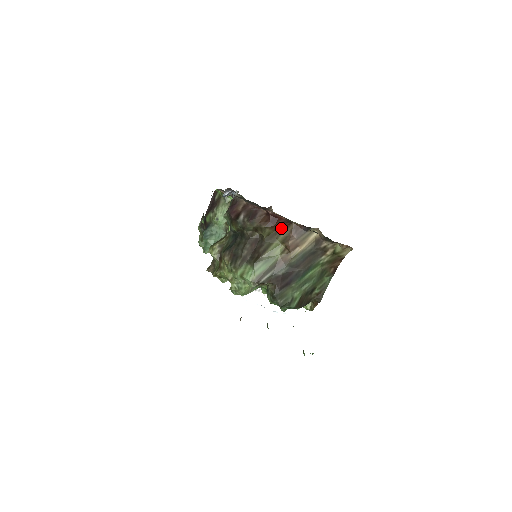
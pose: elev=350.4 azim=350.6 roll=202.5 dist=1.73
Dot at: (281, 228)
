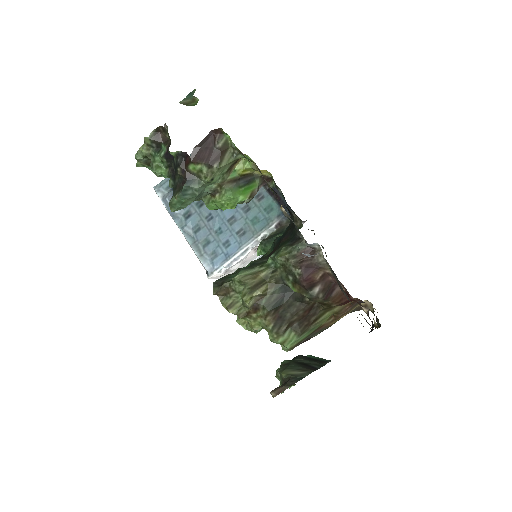
Dot at: occluded
